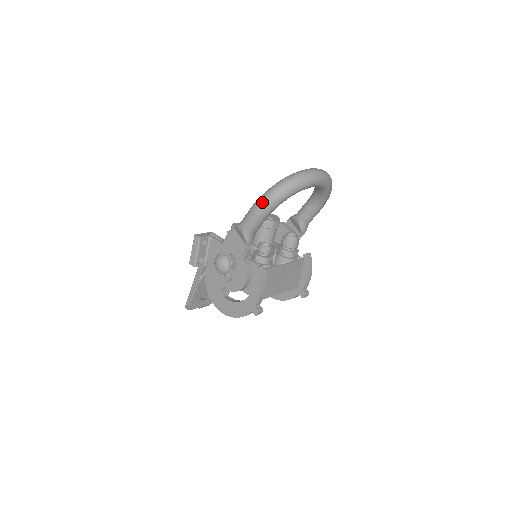
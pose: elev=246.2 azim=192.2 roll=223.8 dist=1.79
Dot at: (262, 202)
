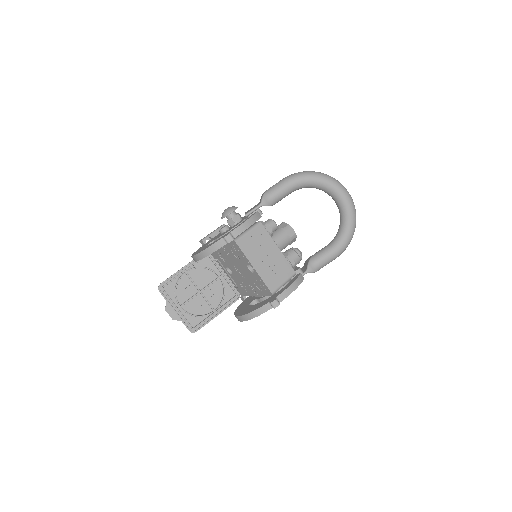
Dot at: (294, 173)
